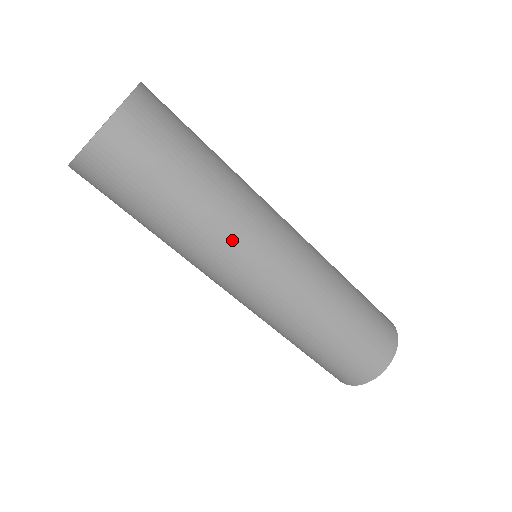
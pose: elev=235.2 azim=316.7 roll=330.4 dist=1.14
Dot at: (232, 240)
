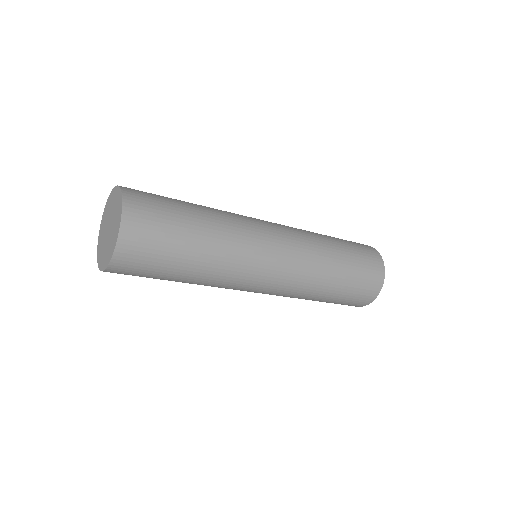
Dot at: (219, 287)
